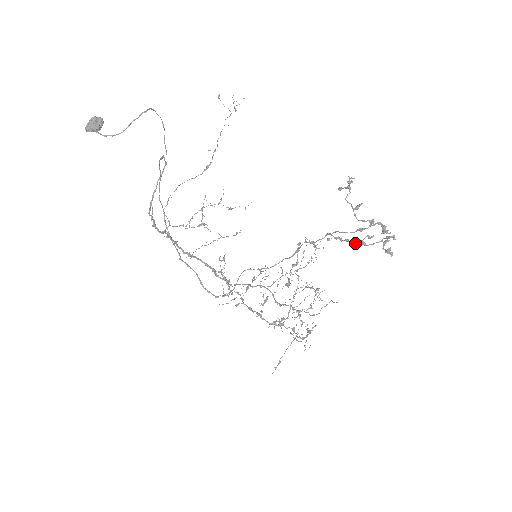
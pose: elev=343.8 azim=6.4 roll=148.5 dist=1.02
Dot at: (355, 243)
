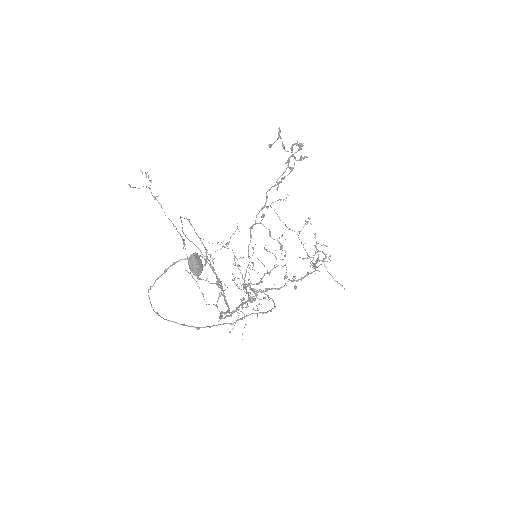
Dot at: occluded
